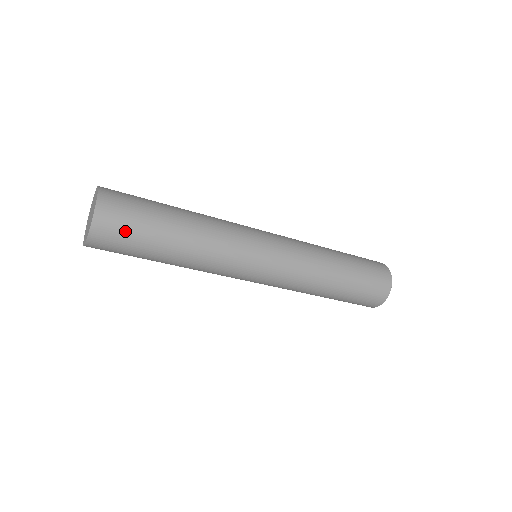
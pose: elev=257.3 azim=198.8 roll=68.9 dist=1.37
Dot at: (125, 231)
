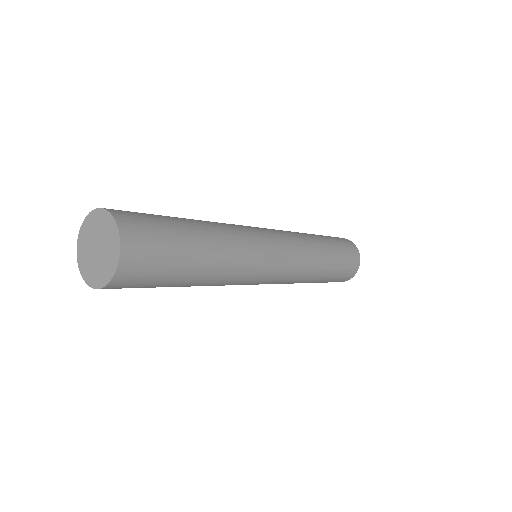
Dot at: (156, 248)
